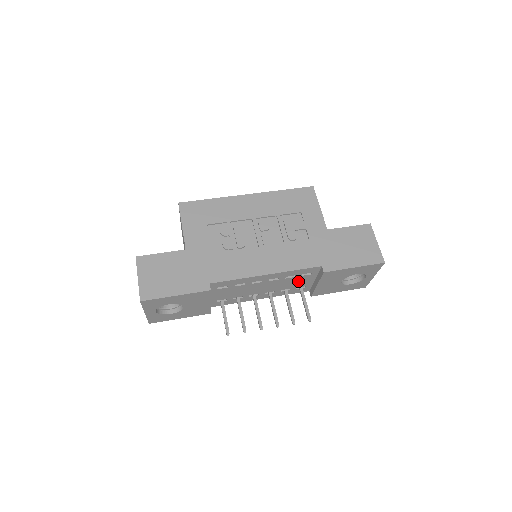
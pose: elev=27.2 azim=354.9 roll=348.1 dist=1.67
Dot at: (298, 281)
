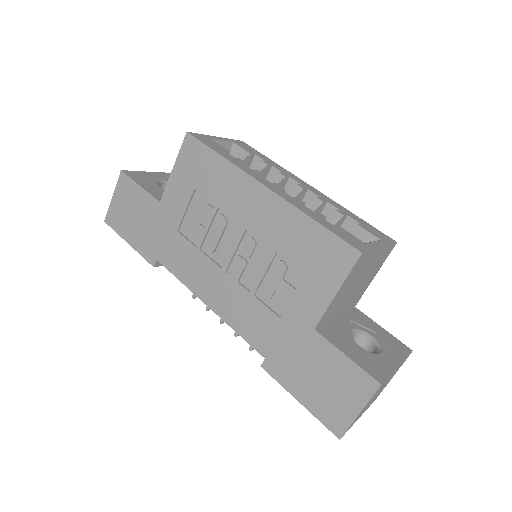
Dot at: occluded
